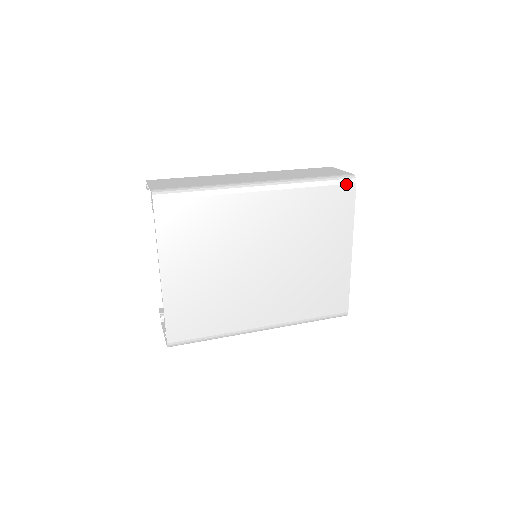
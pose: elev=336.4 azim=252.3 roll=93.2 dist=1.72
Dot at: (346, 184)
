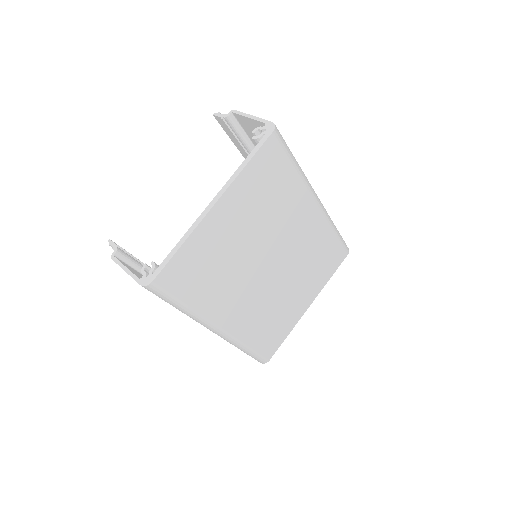
Dot at: (345, 250)
